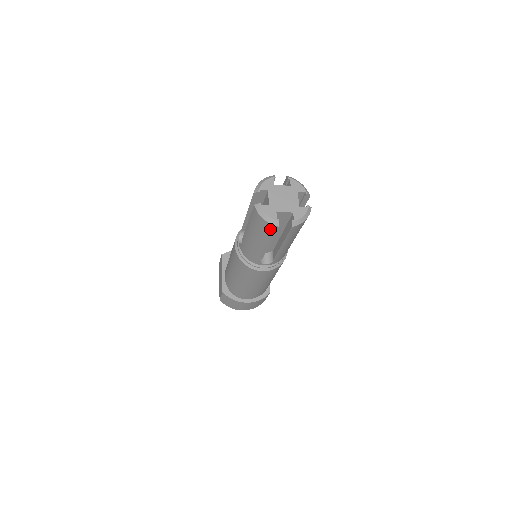
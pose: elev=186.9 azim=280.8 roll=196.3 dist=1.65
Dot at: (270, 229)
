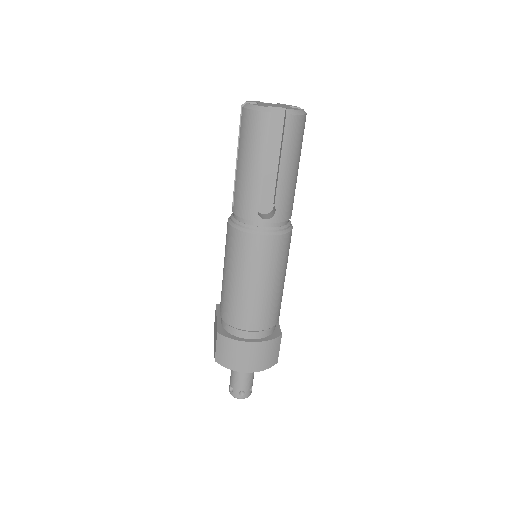
Dot at: (262, 124)
